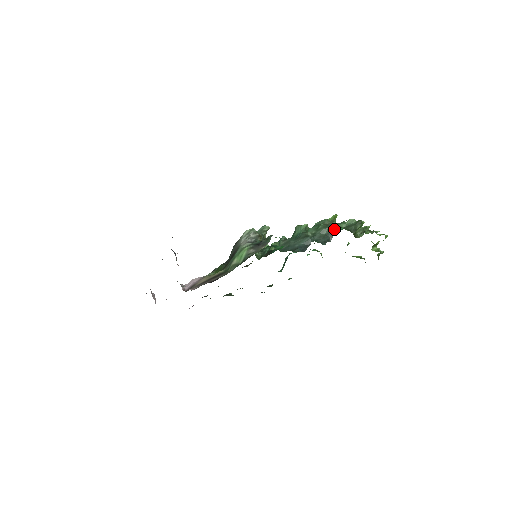
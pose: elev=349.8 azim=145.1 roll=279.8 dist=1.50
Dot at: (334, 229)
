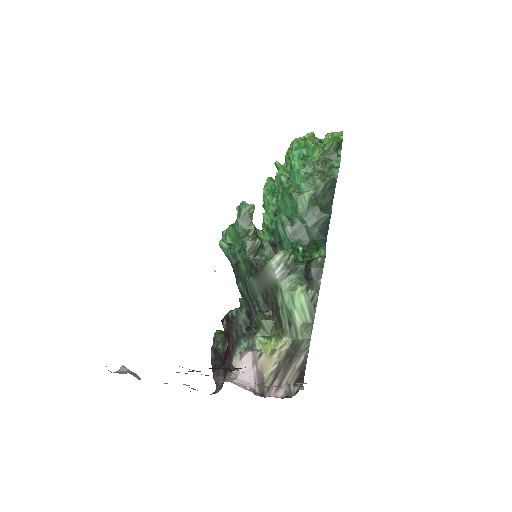
Dot at: (335, 179)
